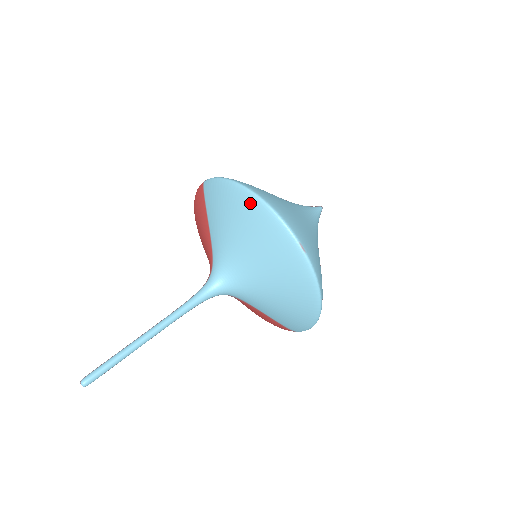
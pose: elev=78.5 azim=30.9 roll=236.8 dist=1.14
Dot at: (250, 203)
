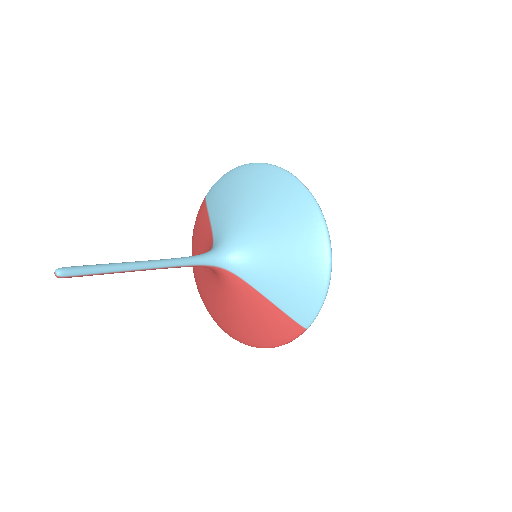
Dot at: (252, 169)
